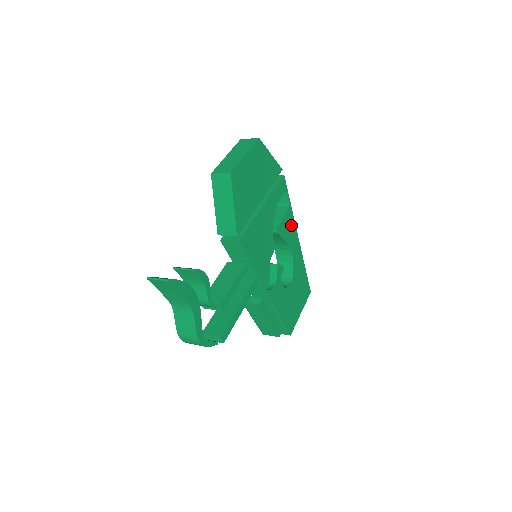
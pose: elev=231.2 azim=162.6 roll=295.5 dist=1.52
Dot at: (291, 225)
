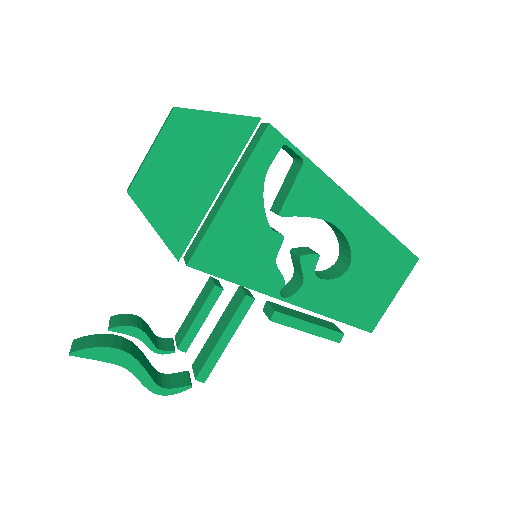
Dot at: (320, 188)
